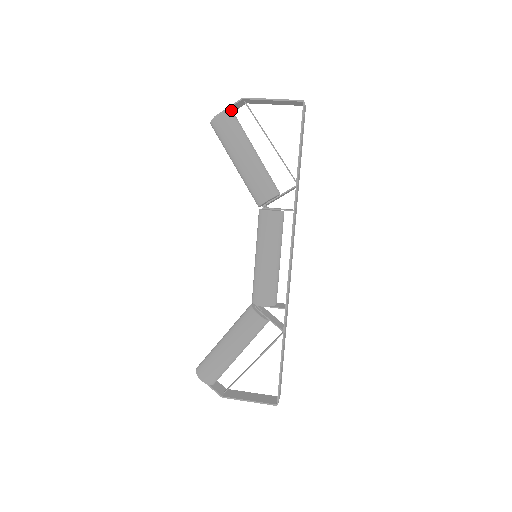
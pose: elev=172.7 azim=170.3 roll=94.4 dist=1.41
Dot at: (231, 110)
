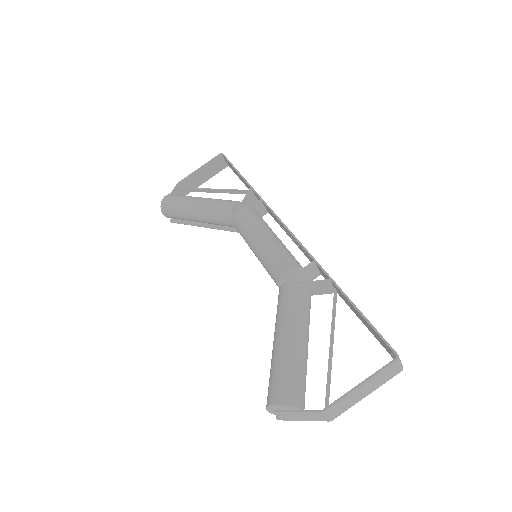
Dot at: occluded
